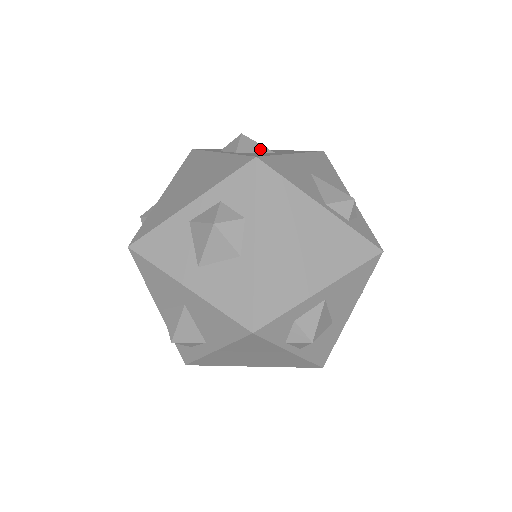
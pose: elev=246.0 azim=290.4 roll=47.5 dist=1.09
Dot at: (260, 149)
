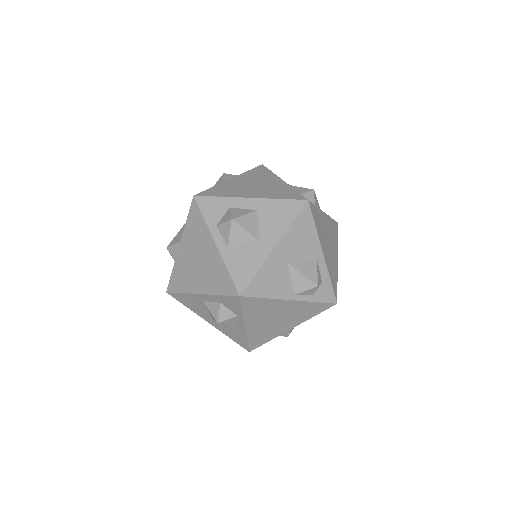
Dot at: (247, 239)
